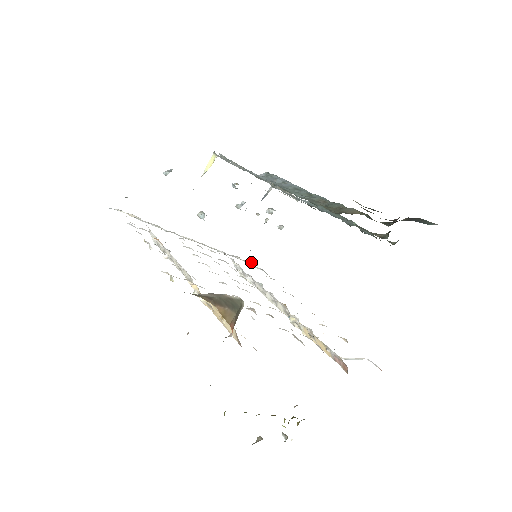
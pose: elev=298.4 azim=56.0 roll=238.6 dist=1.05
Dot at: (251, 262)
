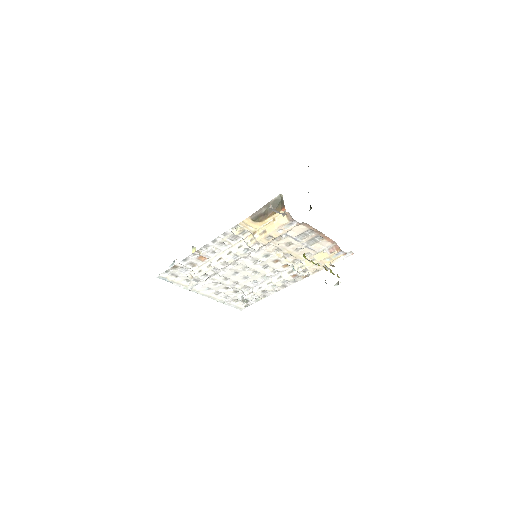
Dot at: (244, 306)
